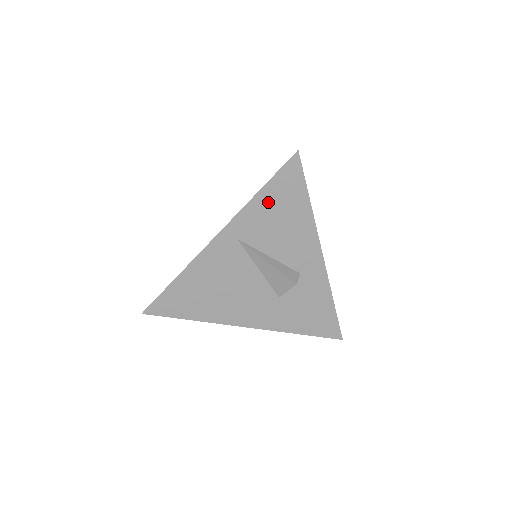
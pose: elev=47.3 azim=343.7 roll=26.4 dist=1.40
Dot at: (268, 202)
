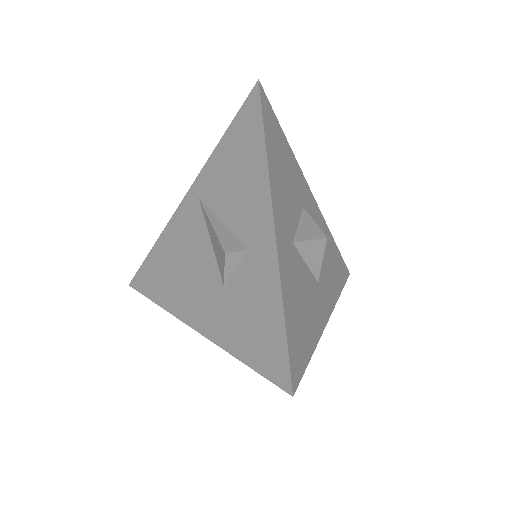
Dot at: (228, 149)
